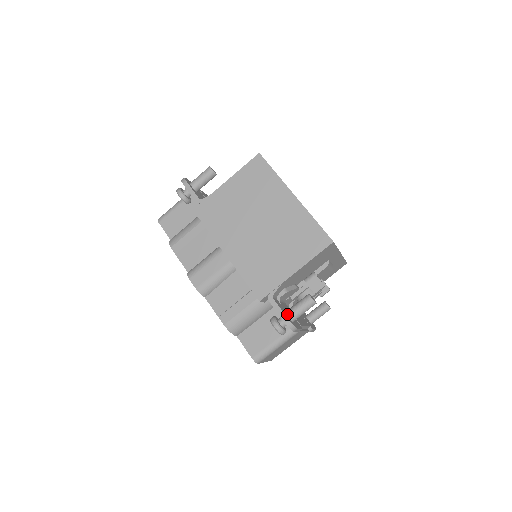
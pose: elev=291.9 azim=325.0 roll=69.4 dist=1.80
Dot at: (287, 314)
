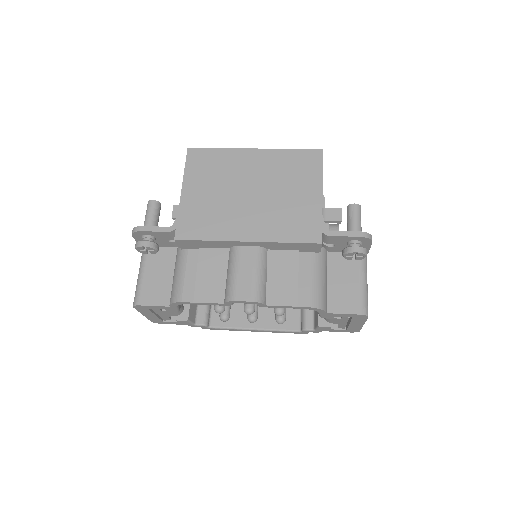
Dot at: occluded
